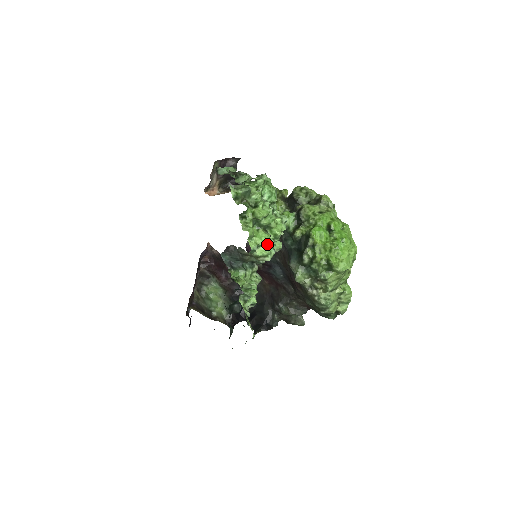
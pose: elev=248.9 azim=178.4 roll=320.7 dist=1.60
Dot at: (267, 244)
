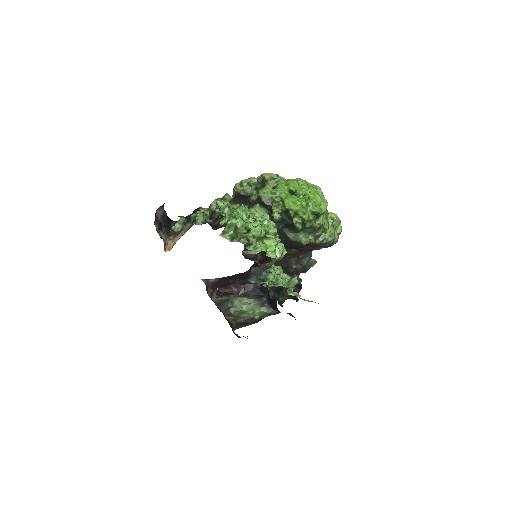
Dot at: occluded
